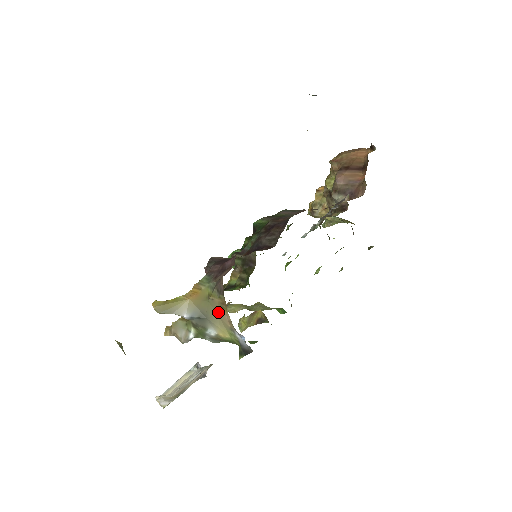
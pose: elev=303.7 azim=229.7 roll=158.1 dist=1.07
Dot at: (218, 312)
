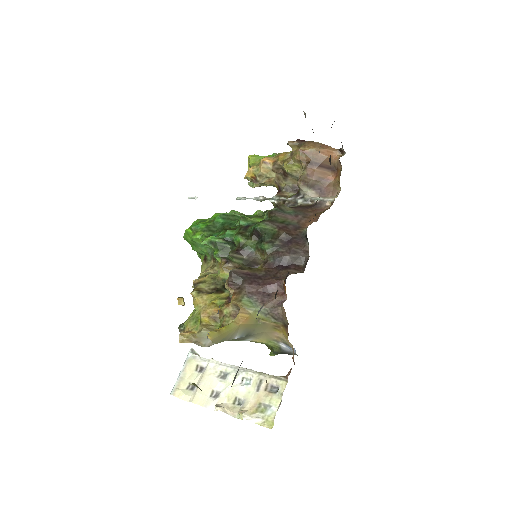
Dot at: (266, 330)
